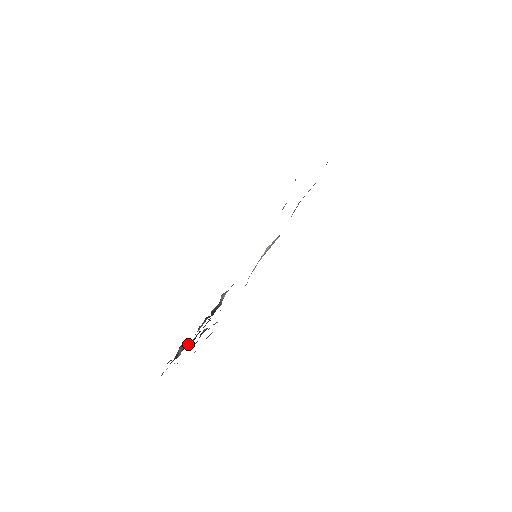
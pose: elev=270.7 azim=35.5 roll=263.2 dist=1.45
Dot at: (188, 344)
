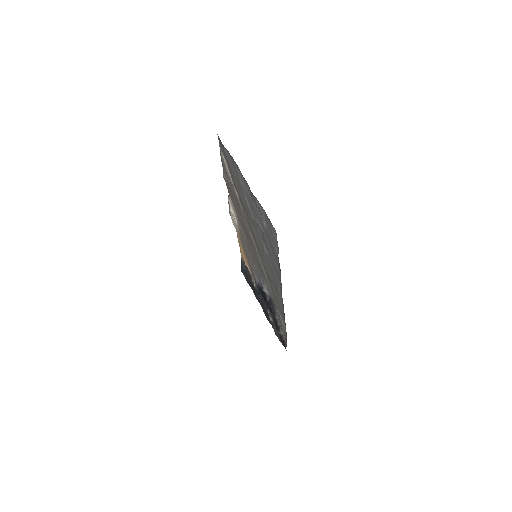
Dot at: (271, 317)
